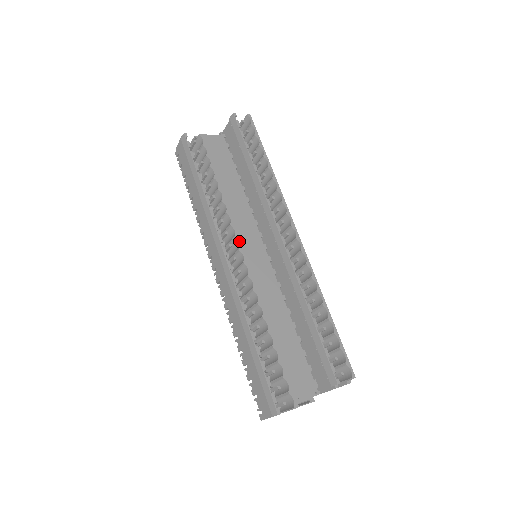
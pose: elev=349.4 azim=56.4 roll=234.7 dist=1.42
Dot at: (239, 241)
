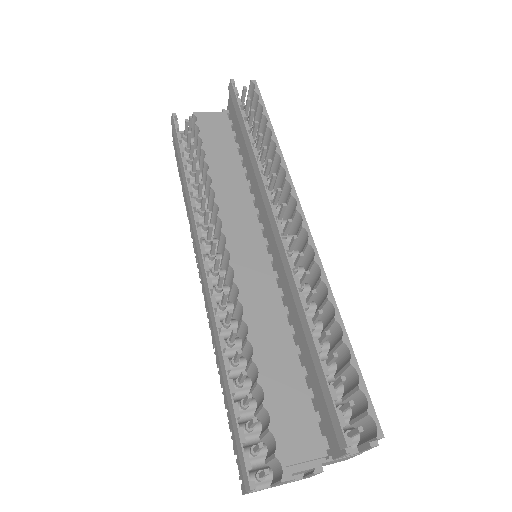
Dot at: (227, 235)
